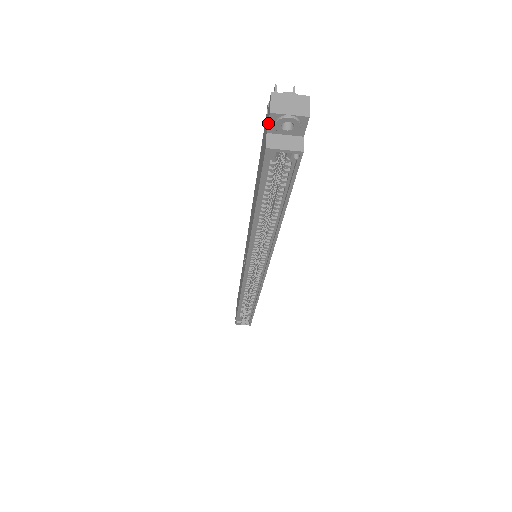
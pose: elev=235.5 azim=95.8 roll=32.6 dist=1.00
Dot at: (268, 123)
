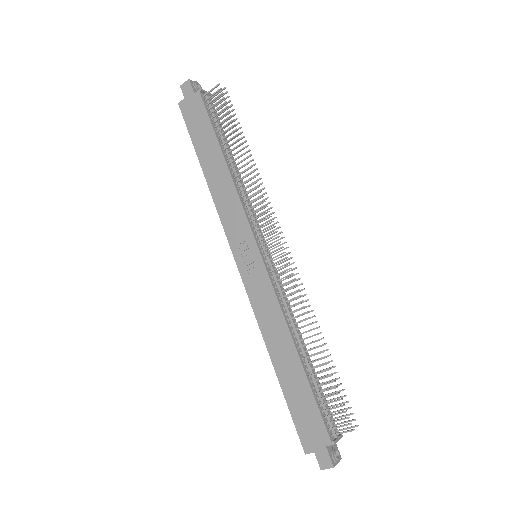
Dot at: (318, 461)
